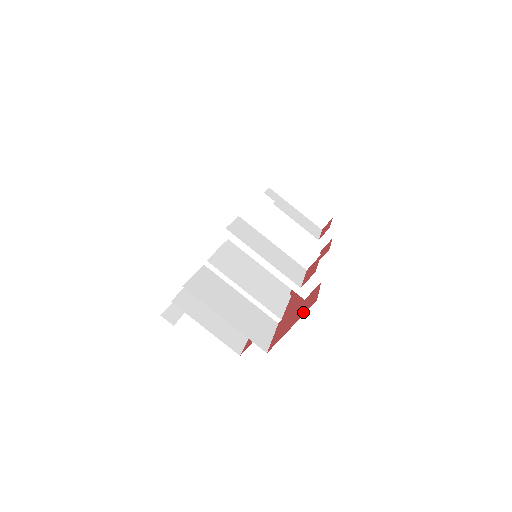
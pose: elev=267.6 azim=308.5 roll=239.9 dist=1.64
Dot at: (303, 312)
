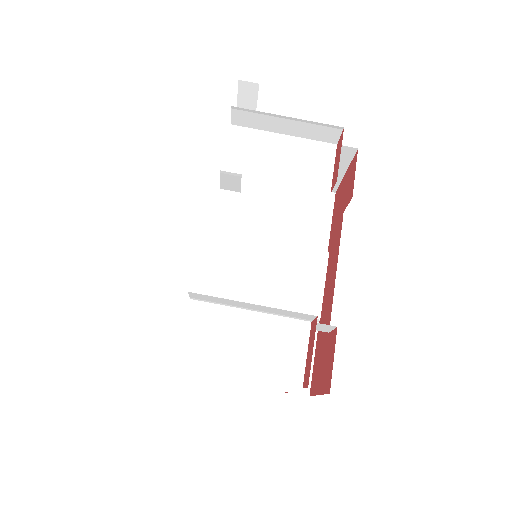
Dot at: (324, 384)
